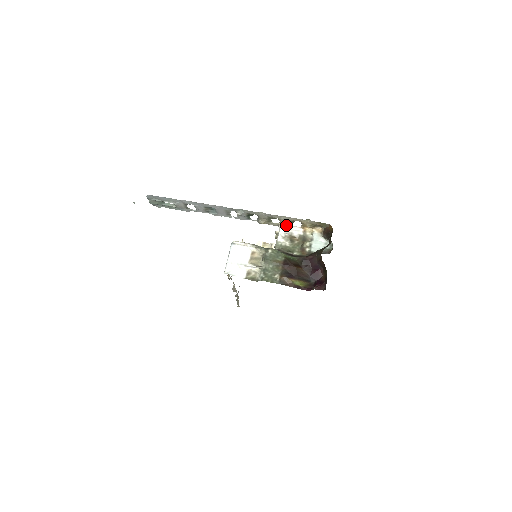
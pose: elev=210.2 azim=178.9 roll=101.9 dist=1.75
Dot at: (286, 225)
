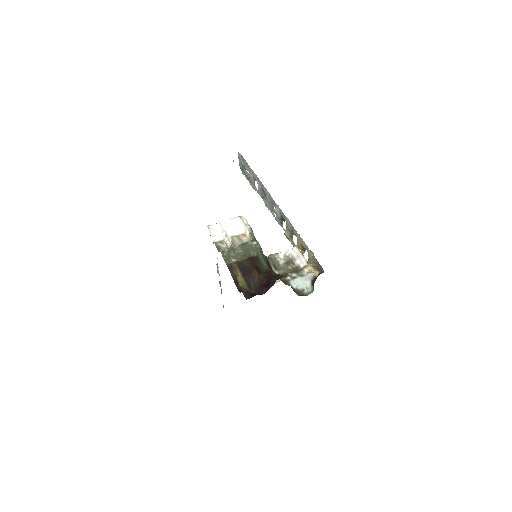
Dot at: (300, 251)
